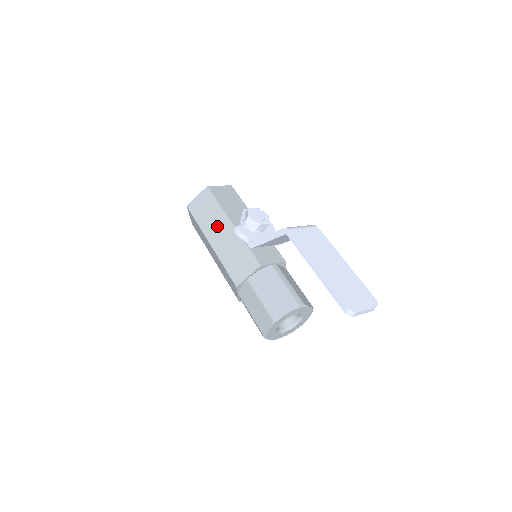
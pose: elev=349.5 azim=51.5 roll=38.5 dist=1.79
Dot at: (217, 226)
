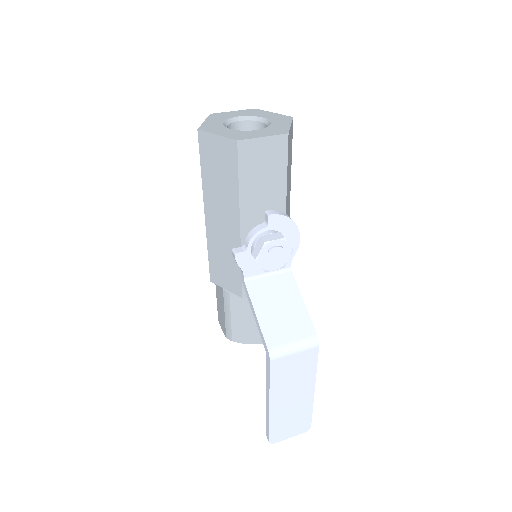
Dot at: (222, 208)
